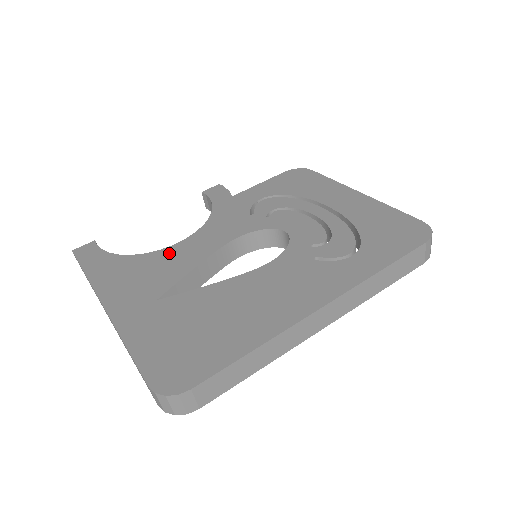
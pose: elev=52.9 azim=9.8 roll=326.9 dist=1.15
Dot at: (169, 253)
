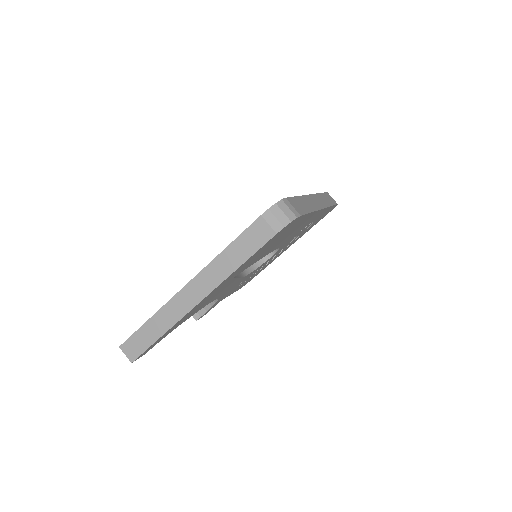
Dot at: occluded
